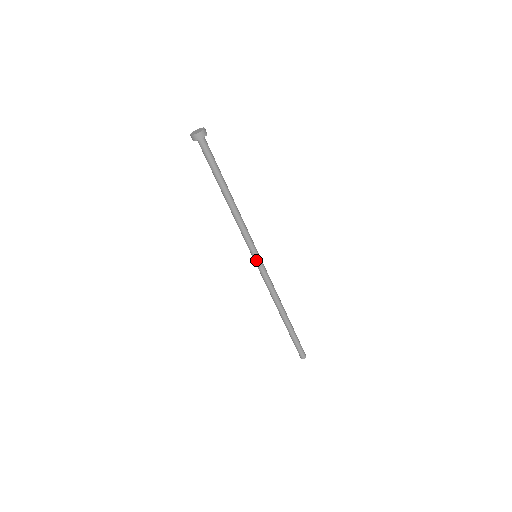
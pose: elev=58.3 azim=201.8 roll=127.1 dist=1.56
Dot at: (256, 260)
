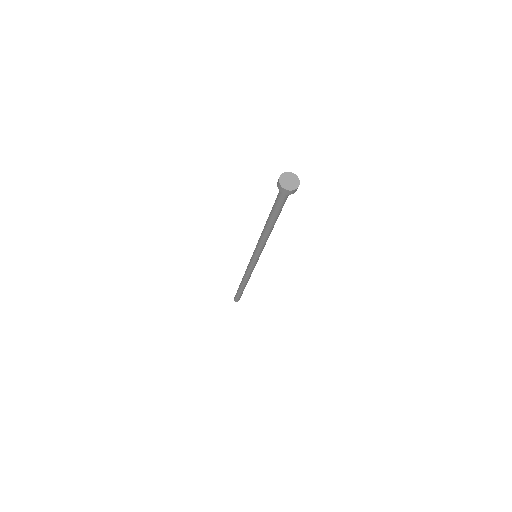
Dot at: occluded
